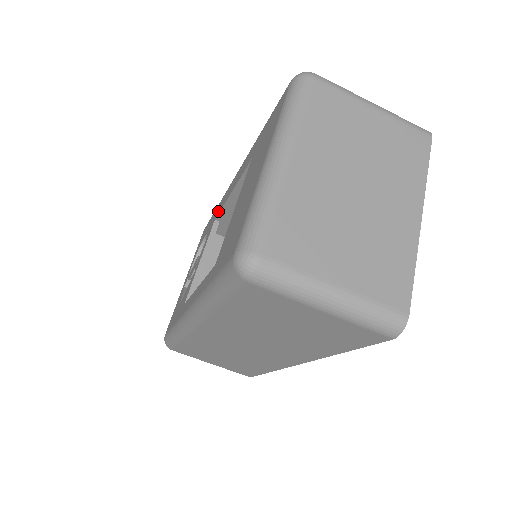
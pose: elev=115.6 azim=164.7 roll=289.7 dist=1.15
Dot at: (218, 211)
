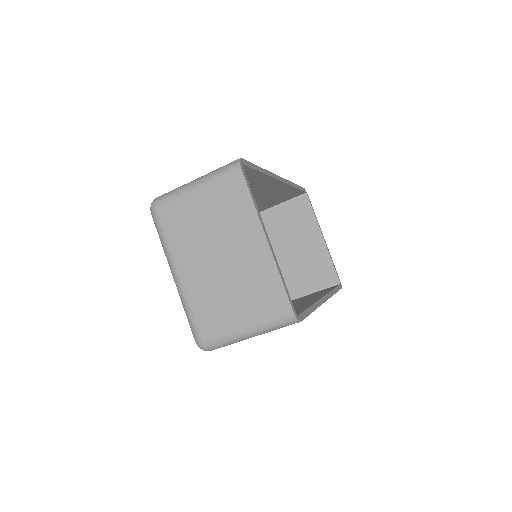
Dot at: occluded
